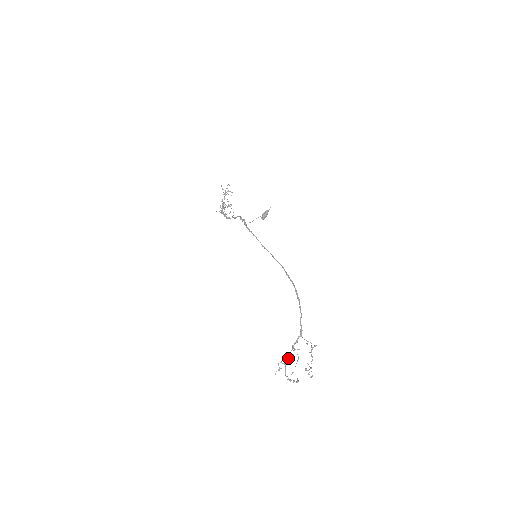
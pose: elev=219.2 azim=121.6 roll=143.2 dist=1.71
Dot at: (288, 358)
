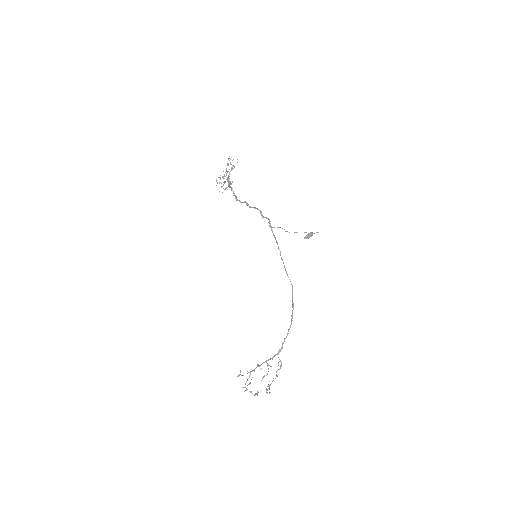
Dot at: occluded
